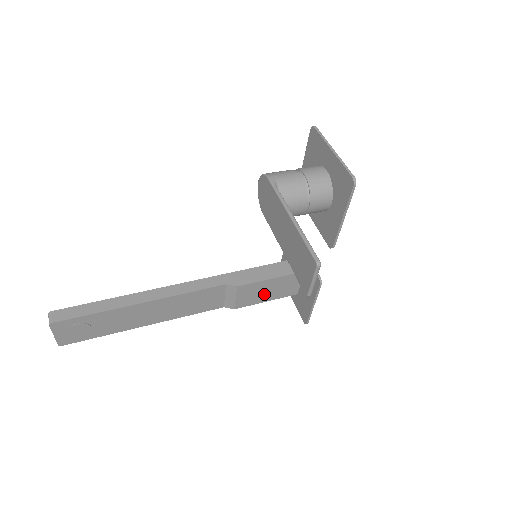
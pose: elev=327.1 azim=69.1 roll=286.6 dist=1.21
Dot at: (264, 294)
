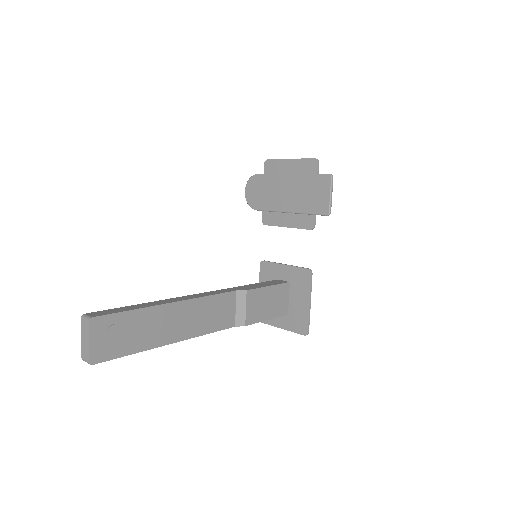
Dot at: (265, 308)
